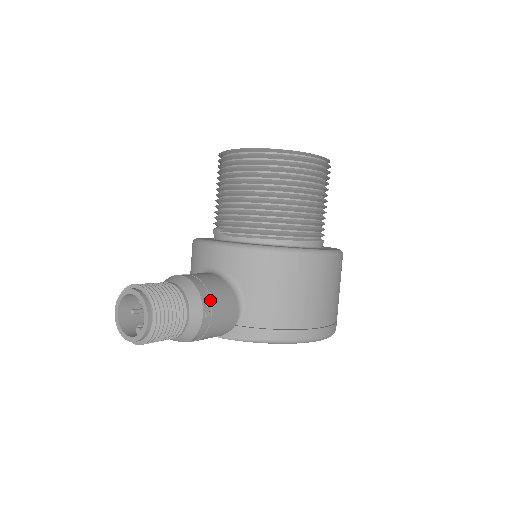
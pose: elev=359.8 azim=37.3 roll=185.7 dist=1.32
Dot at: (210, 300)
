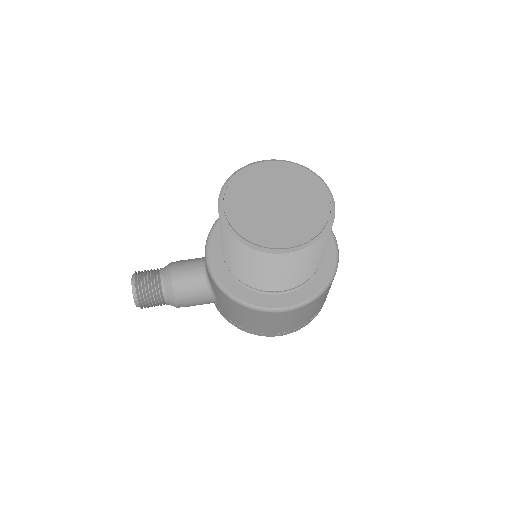
Dot at: (183, 299)
